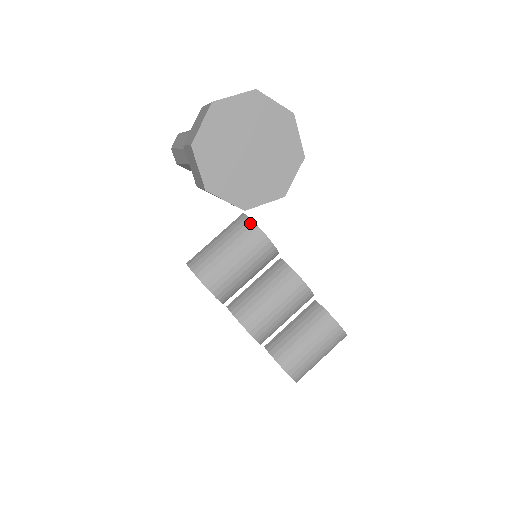
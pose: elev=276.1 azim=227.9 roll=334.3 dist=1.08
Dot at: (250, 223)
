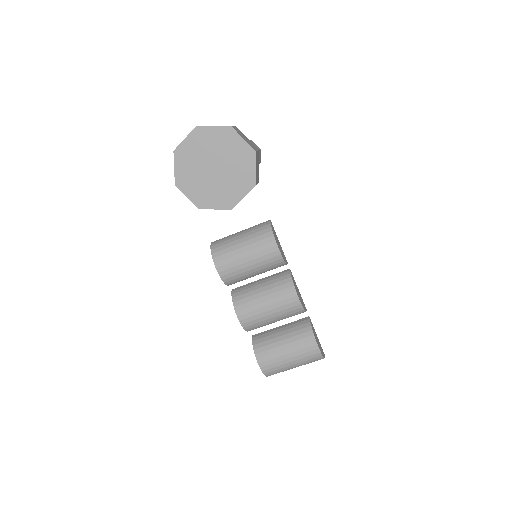
Dot at: (269, 229)
